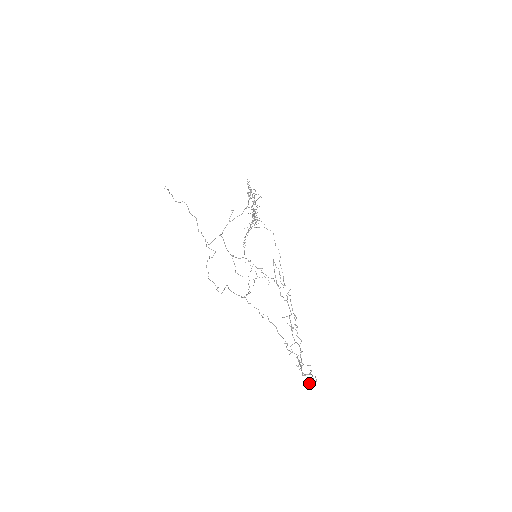
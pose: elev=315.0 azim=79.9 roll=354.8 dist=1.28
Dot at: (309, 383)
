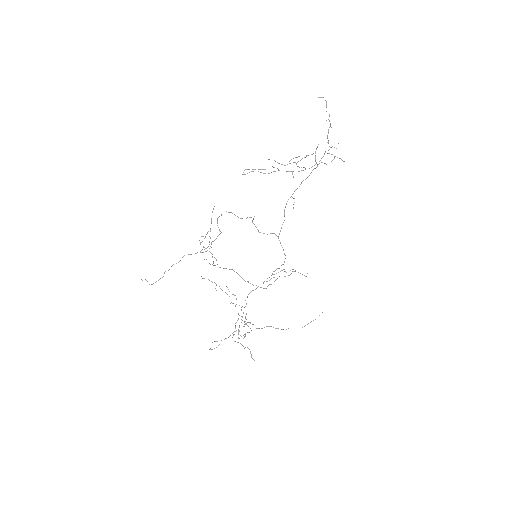
Dot at: (326, 104)
